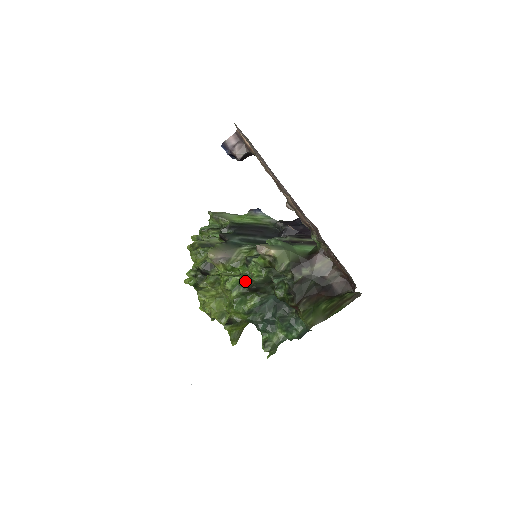
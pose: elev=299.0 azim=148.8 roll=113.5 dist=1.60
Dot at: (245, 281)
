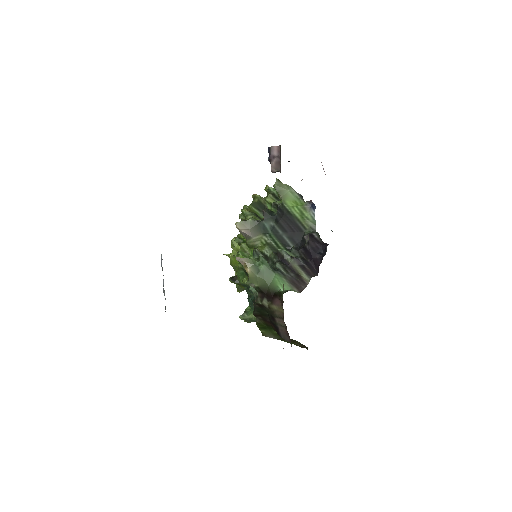
Dot at: occluded
